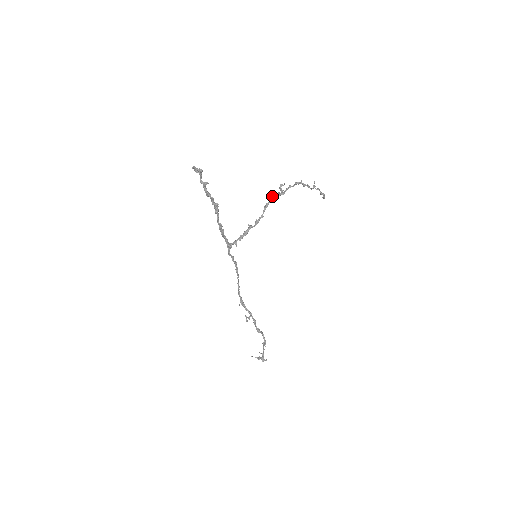
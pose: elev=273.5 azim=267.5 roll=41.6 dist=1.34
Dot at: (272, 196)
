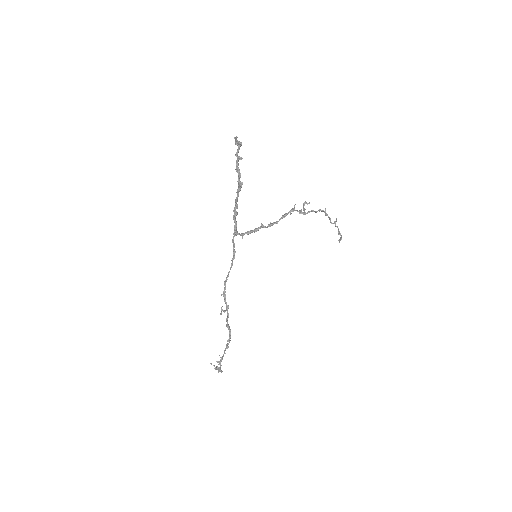
Dot at: (293, 208)
